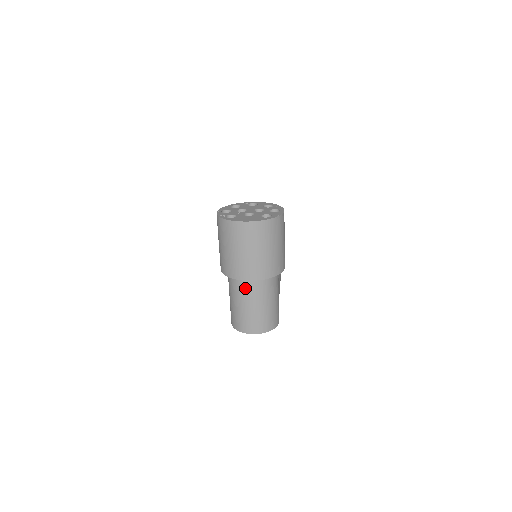
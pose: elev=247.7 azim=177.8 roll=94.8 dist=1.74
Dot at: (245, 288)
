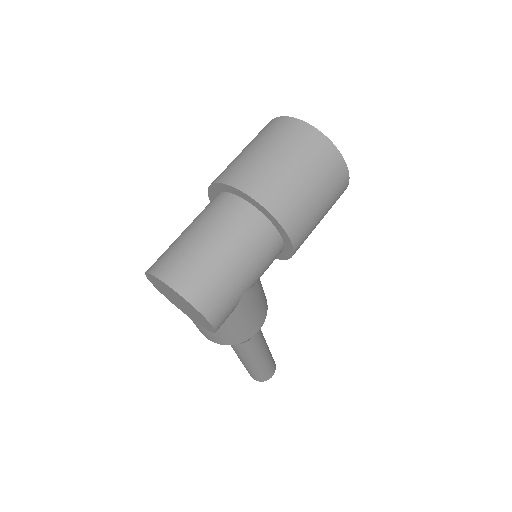
Dot at: (221, 208)
